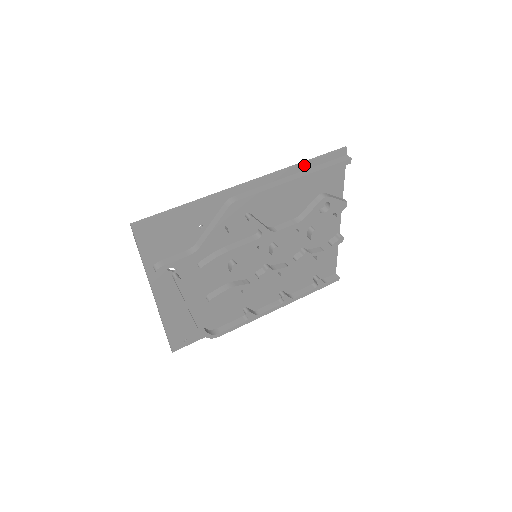
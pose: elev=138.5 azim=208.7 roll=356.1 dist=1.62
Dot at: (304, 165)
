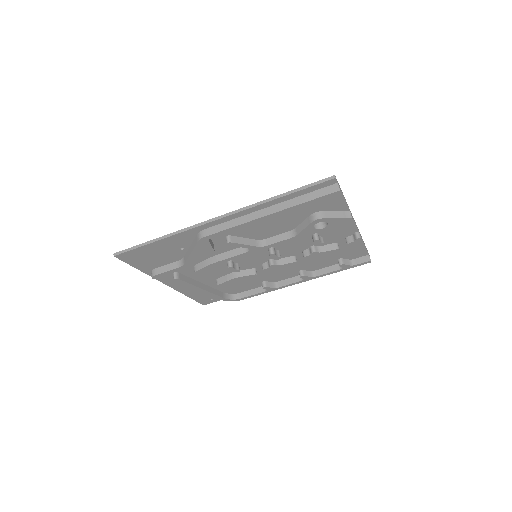
Dot at: (280, 199)
